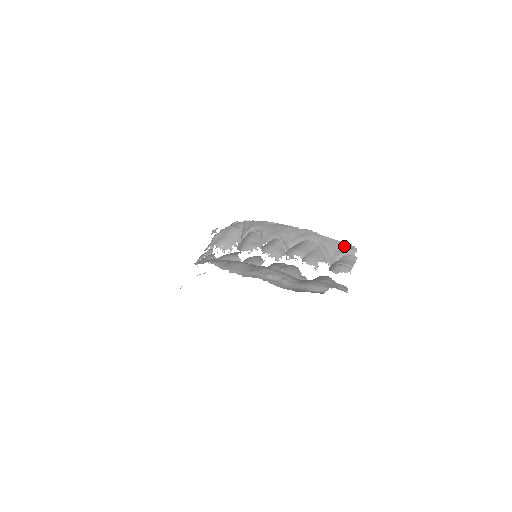
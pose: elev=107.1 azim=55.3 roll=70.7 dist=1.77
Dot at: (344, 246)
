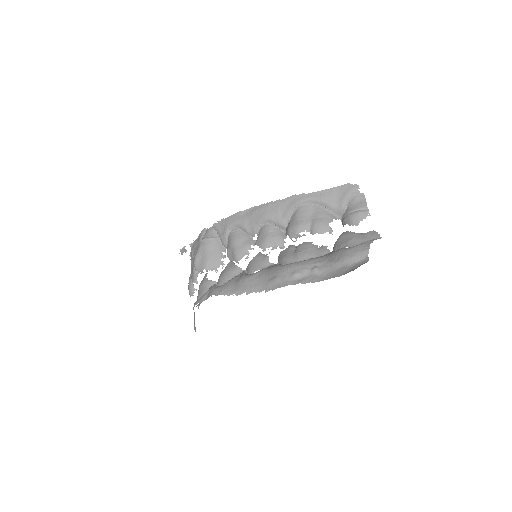
Dot at: (342, 190)
